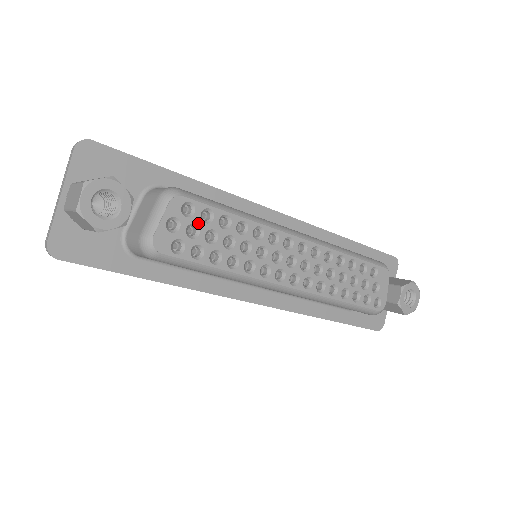
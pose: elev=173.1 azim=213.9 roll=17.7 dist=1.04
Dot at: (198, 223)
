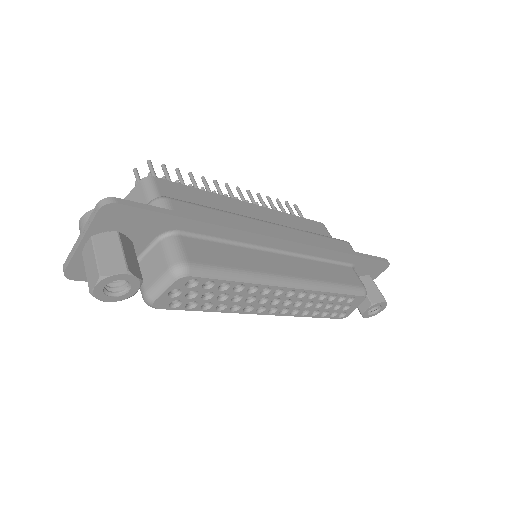
Dot at: (198, 290)
